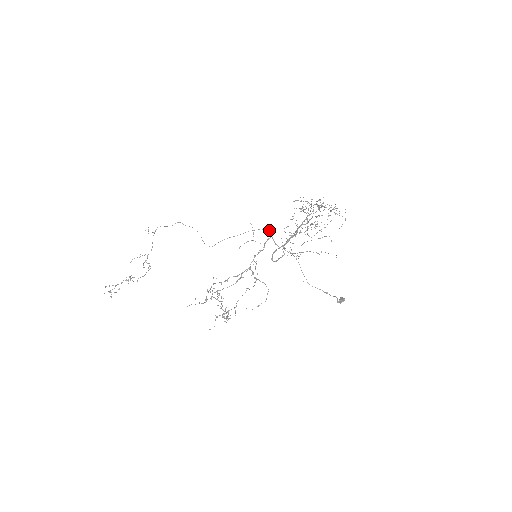
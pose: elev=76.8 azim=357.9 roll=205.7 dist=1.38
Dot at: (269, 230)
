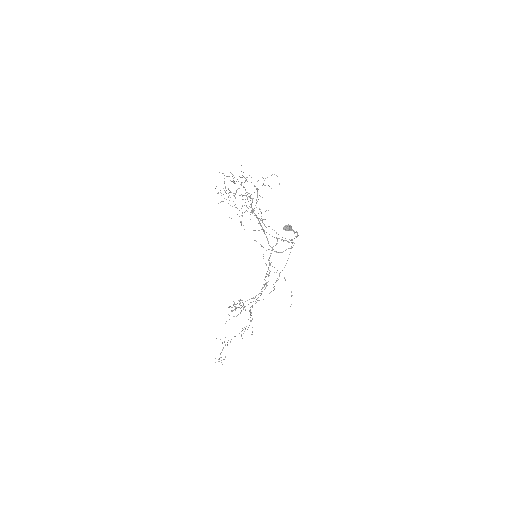
Dot at: (282, 237)
